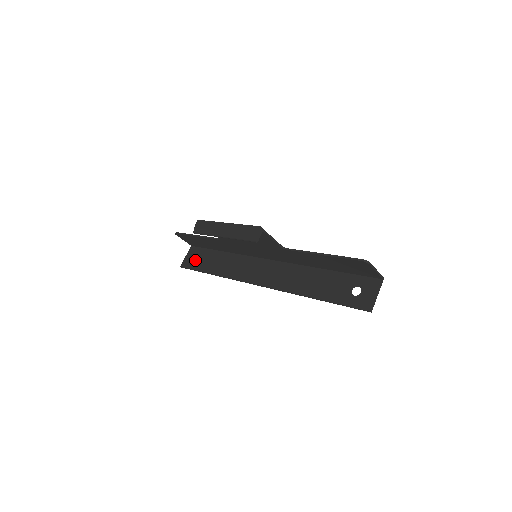
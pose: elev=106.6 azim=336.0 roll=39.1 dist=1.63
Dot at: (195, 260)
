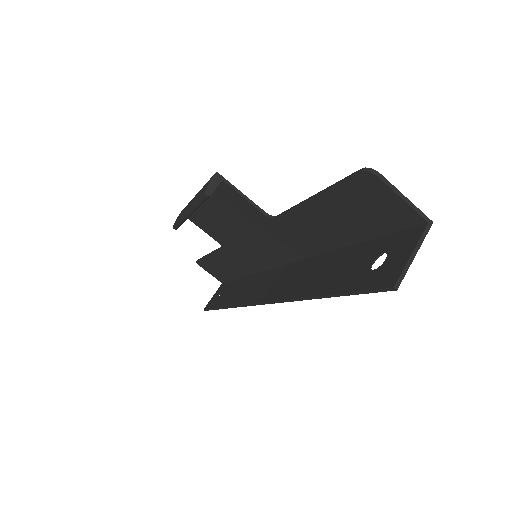
Dot at: occluded
